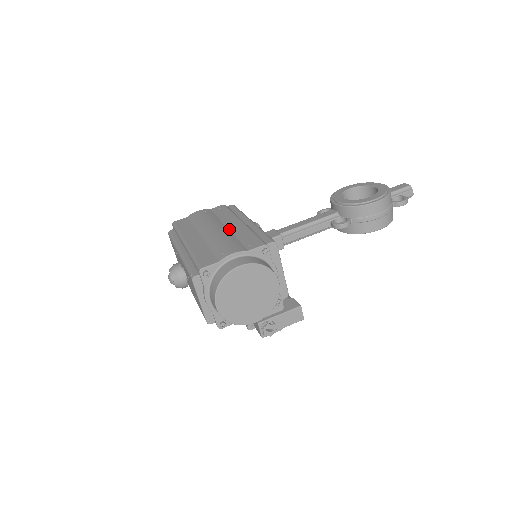
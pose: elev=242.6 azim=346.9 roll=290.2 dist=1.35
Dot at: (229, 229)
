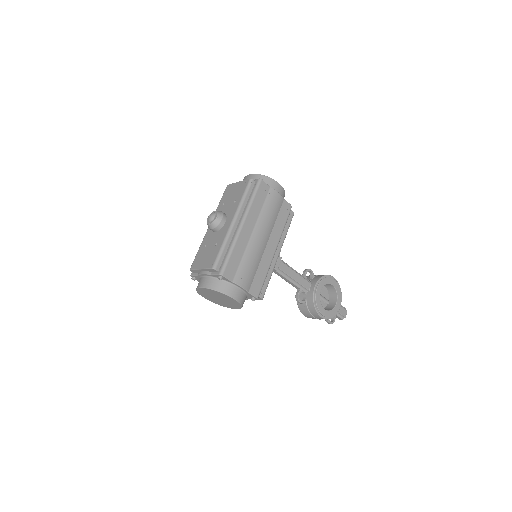
Dot at: (265, 249)
